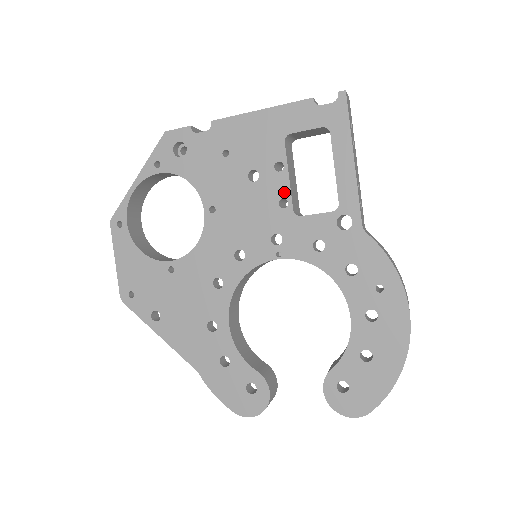
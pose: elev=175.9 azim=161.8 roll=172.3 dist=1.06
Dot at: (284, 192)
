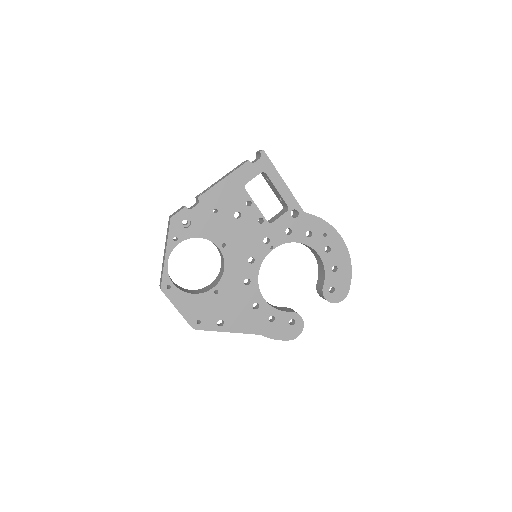
Dot at: (258, 215)
